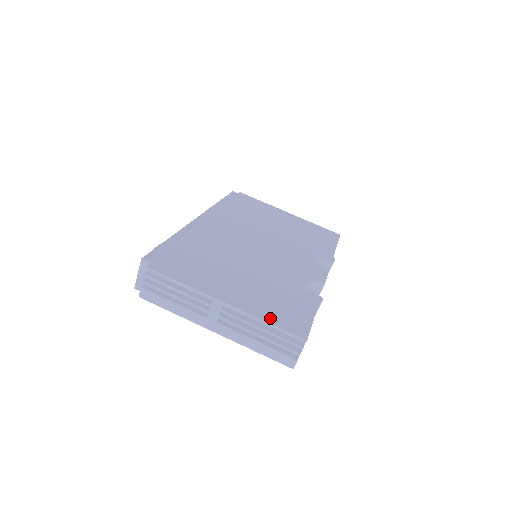
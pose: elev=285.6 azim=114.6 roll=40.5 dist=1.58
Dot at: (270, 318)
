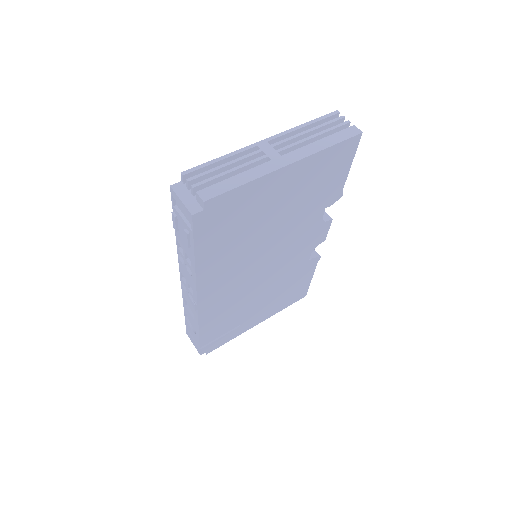
Dot at: (303, 130)
